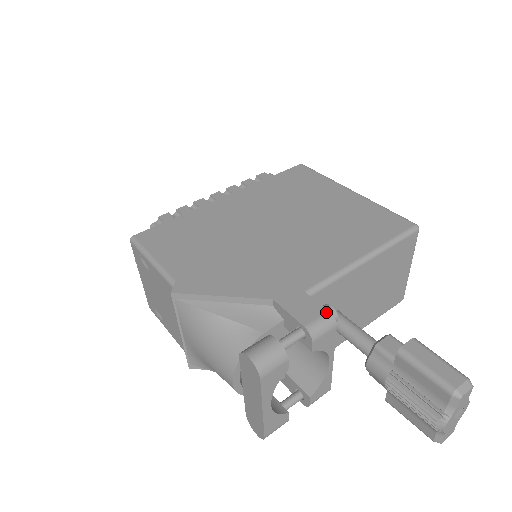
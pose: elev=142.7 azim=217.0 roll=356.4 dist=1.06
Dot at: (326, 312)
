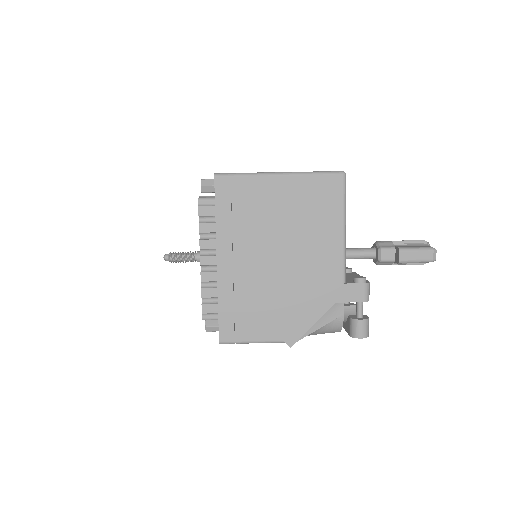
Dot at: (364, 285)
